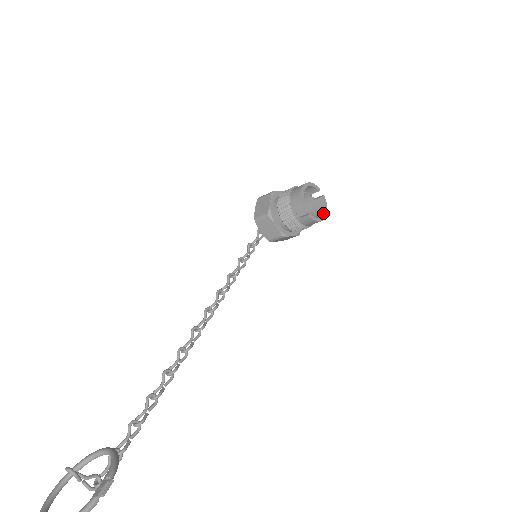
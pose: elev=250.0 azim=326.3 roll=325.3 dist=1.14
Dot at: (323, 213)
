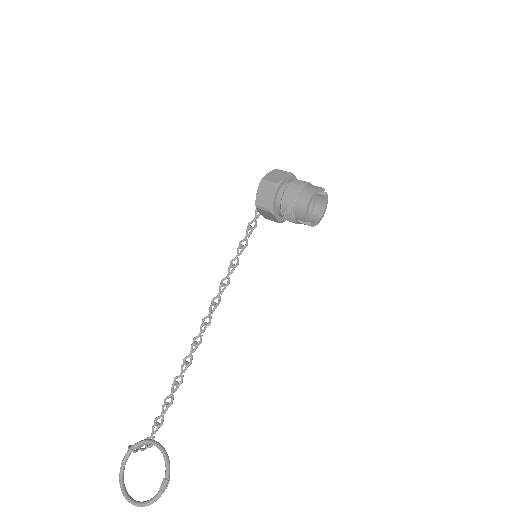
Dot at: (323, 212)
